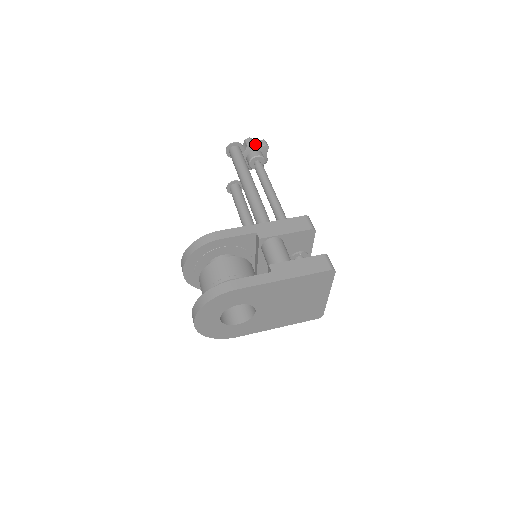
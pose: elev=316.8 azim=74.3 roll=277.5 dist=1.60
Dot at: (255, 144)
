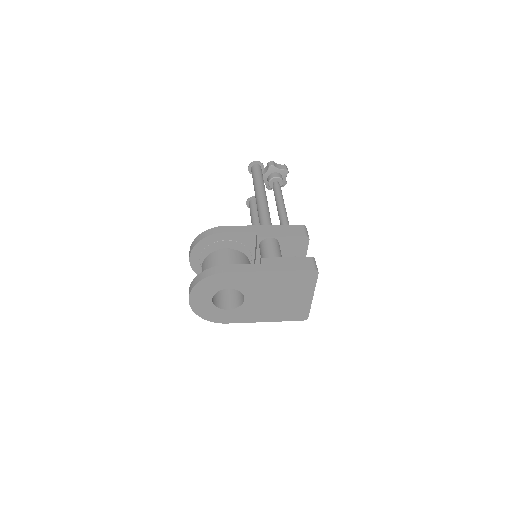
Dot at: (276, 167)
